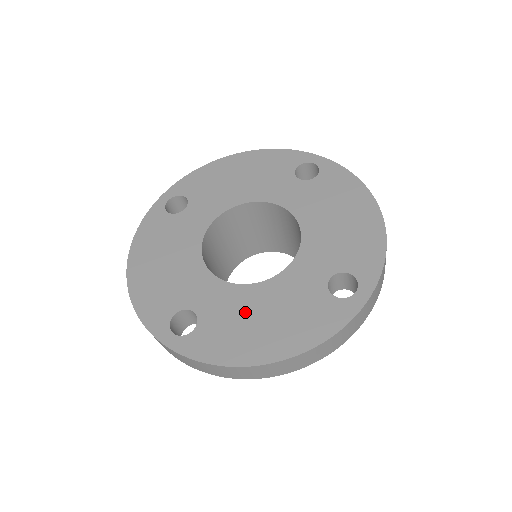
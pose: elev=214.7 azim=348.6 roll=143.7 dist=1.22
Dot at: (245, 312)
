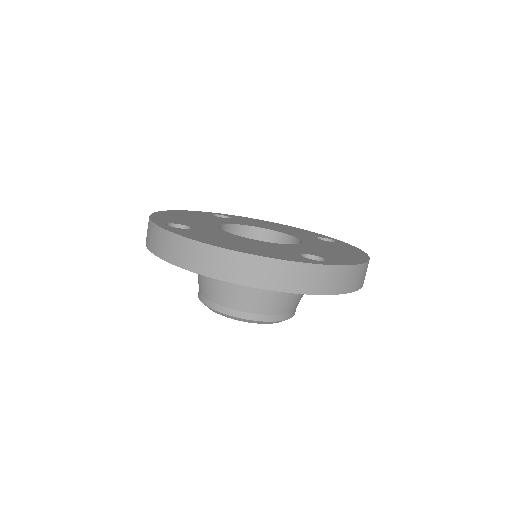
Dot at: (228, 238)
